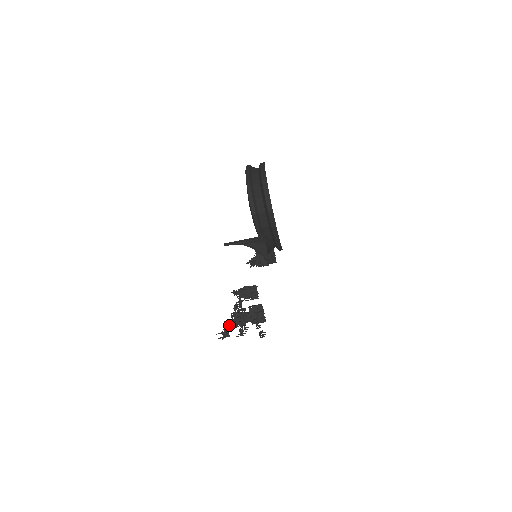
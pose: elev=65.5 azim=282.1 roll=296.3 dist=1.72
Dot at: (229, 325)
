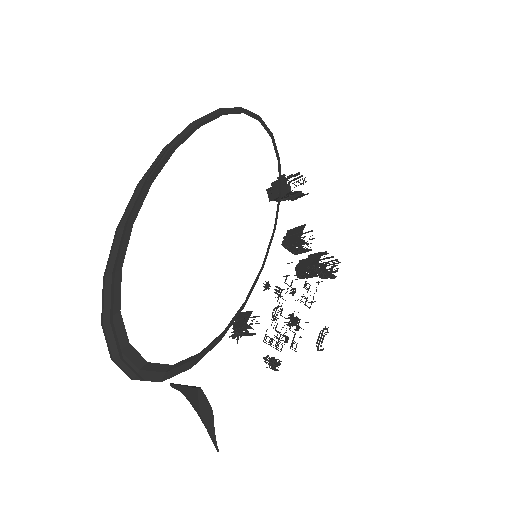
Dot at: occluded
